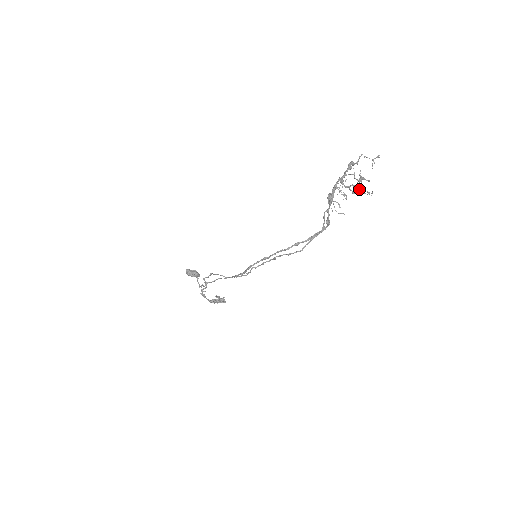
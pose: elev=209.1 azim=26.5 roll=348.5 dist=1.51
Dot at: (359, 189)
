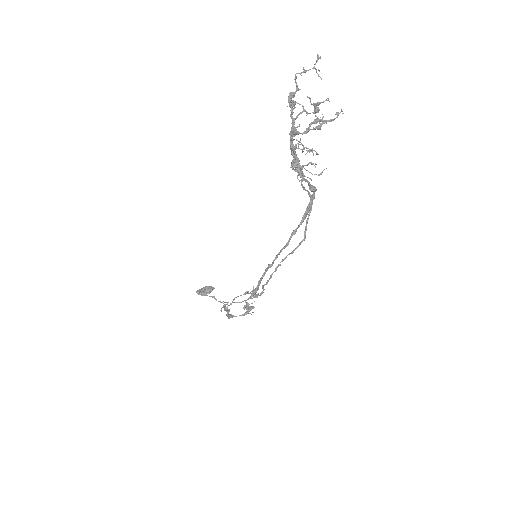
Dot at: (322, 120)
